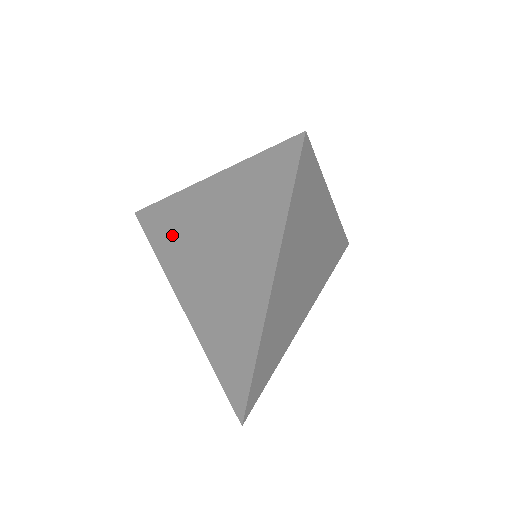
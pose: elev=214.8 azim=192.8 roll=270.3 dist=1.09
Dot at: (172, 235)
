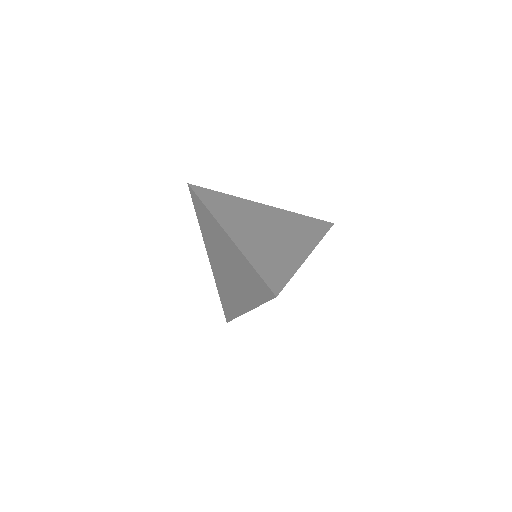
Dot at: (226, 296)
